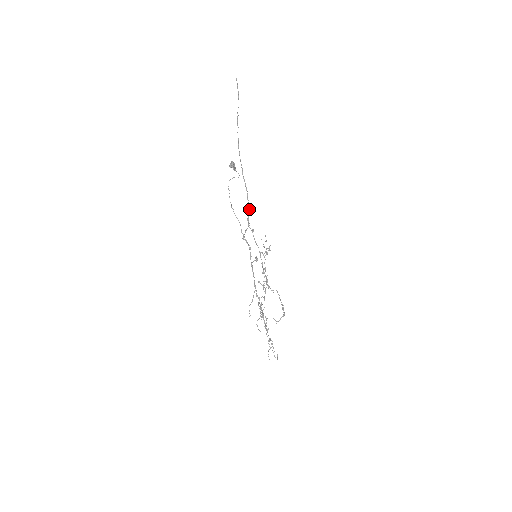
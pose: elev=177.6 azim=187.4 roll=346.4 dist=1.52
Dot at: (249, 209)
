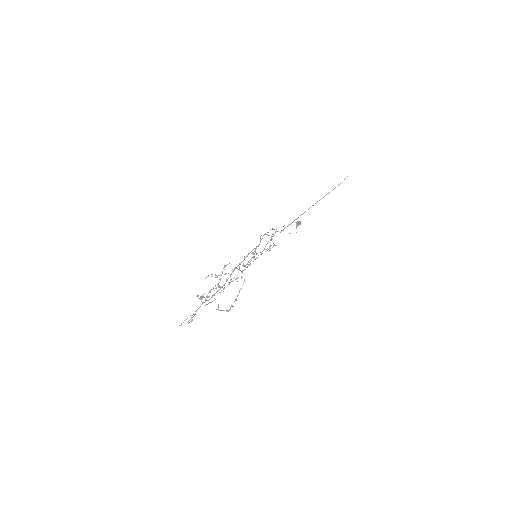
Dot at: (283, 229)
